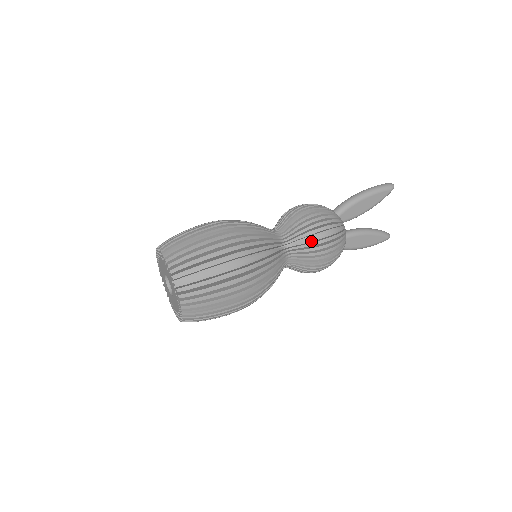
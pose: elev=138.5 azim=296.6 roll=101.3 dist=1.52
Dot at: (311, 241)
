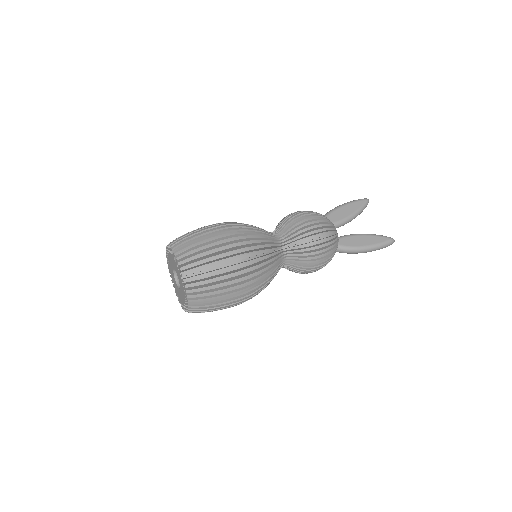
Dot at: occluded
